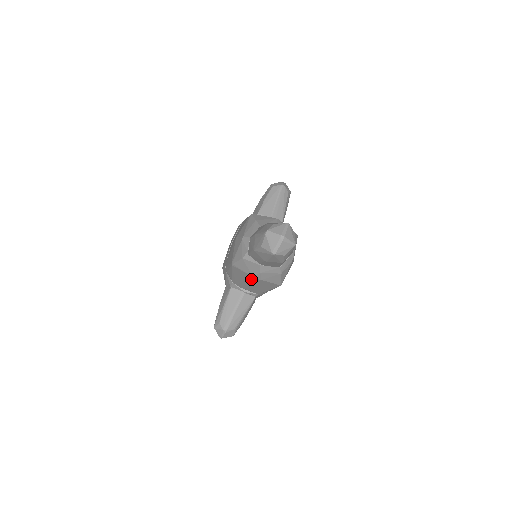
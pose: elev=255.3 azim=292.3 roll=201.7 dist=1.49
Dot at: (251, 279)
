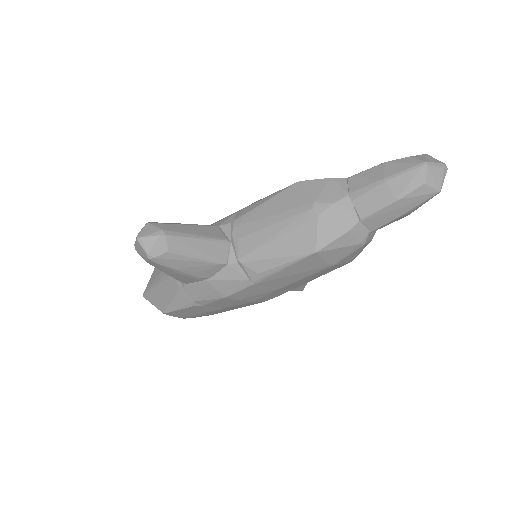
Dot at: (299, 210)
